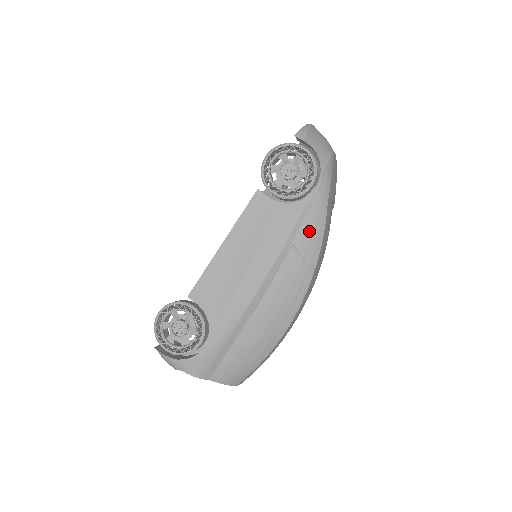
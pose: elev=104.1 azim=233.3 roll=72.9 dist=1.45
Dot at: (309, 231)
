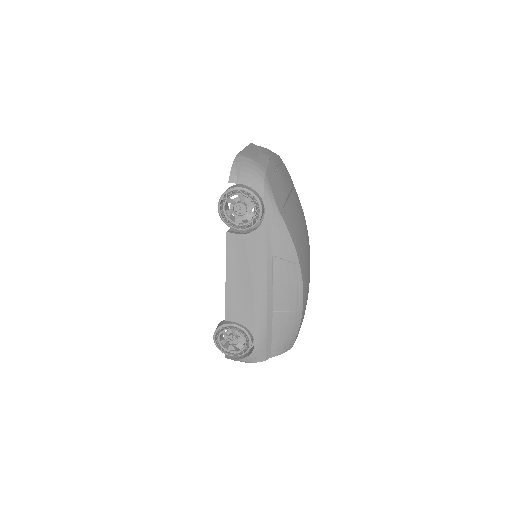
Dot at: (279, 241)
